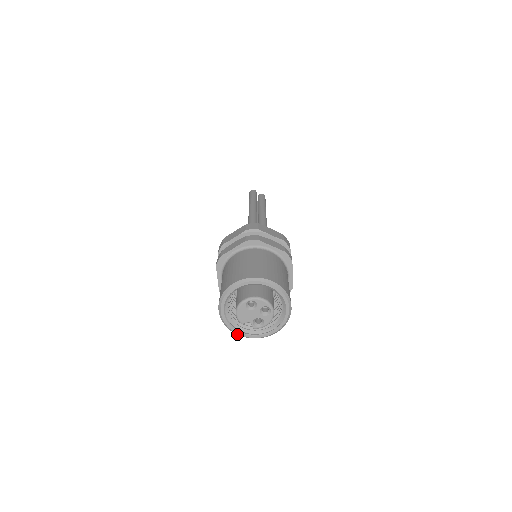
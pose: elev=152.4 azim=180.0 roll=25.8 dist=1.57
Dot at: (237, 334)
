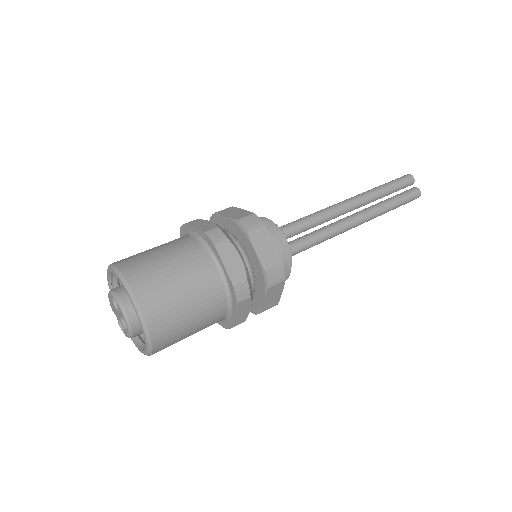
Dot at: occluded
